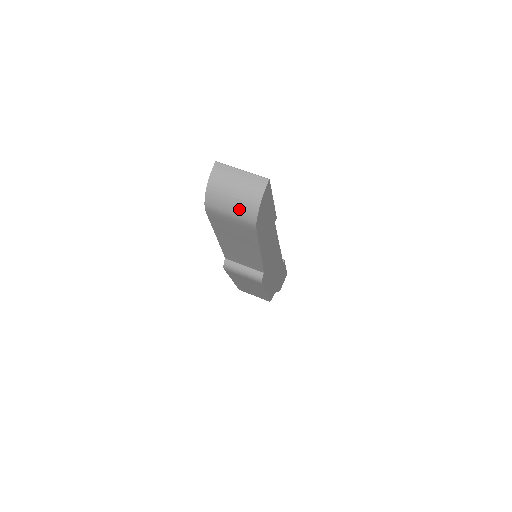
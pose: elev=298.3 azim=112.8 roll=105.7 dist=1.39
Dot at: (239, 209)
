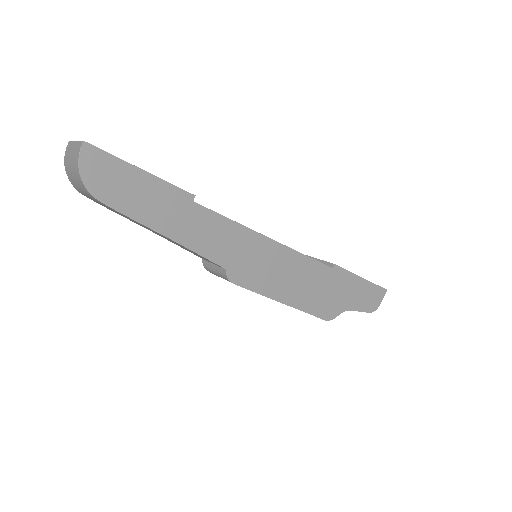
Dot at: (78, 183)
